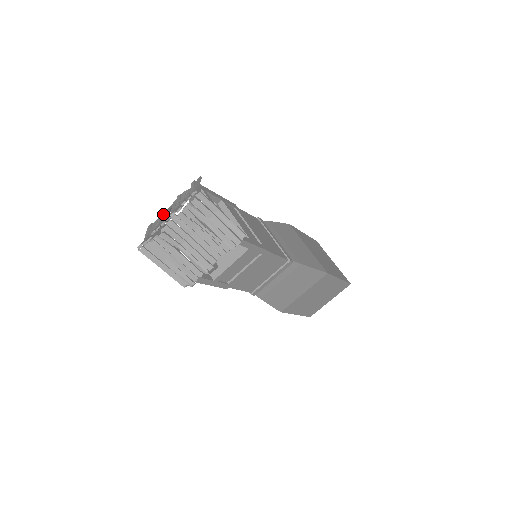
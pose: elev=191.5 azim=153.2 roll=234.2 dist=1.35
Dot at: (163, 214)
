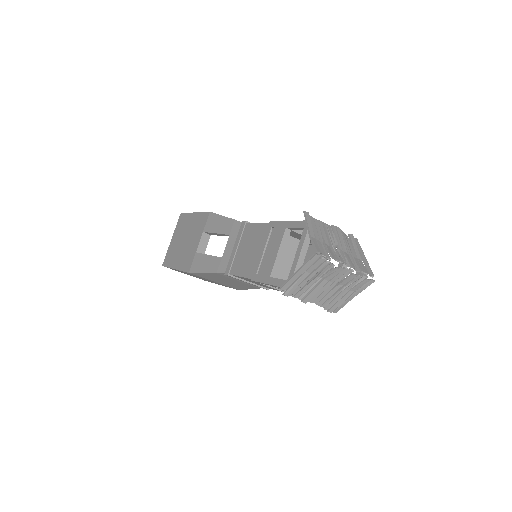
Dot at: (325, 228)
